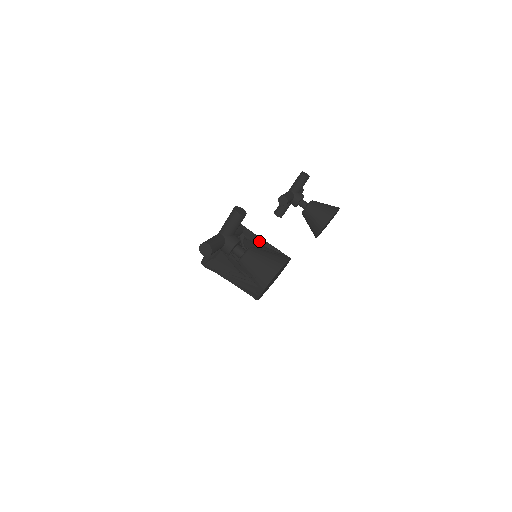
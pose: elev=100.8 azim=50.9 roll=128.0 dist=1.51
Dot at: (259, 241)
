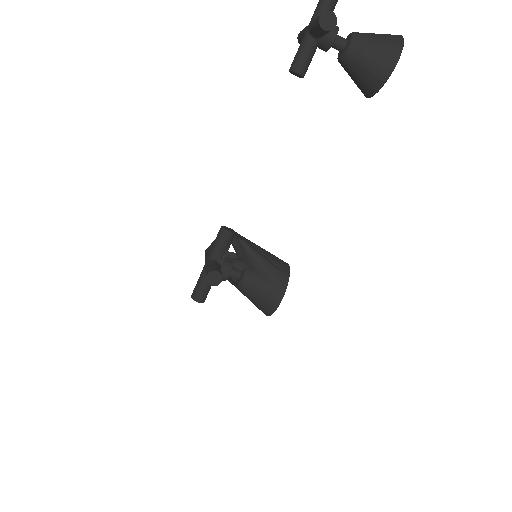
Dot at: (253, 252)
